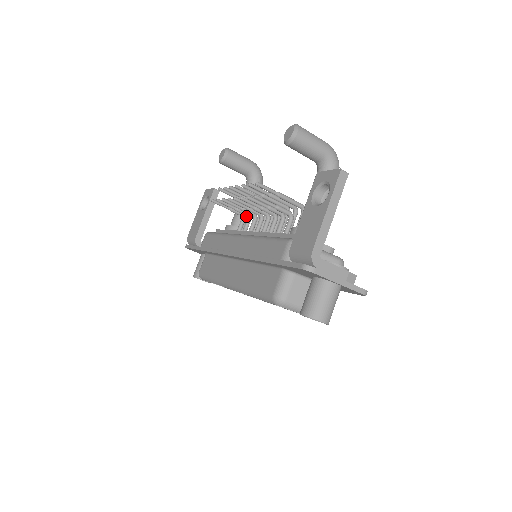
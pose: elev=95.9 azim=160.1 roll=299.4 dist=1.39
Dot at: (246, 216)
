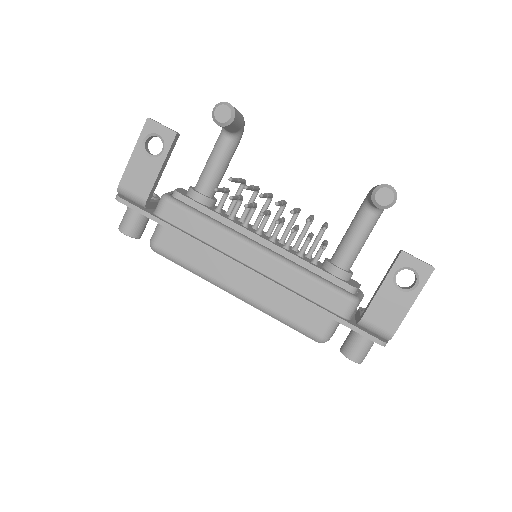
Dot at: occluded
